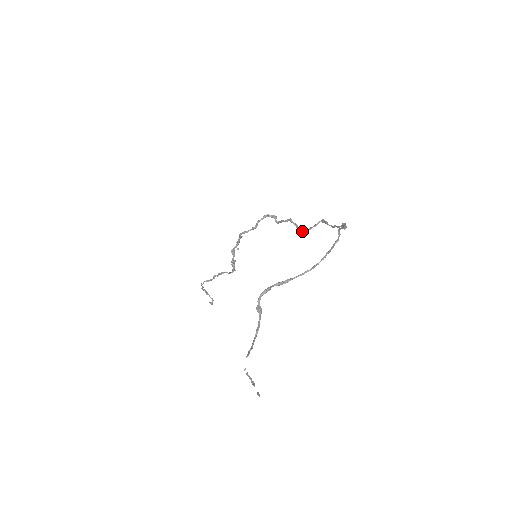
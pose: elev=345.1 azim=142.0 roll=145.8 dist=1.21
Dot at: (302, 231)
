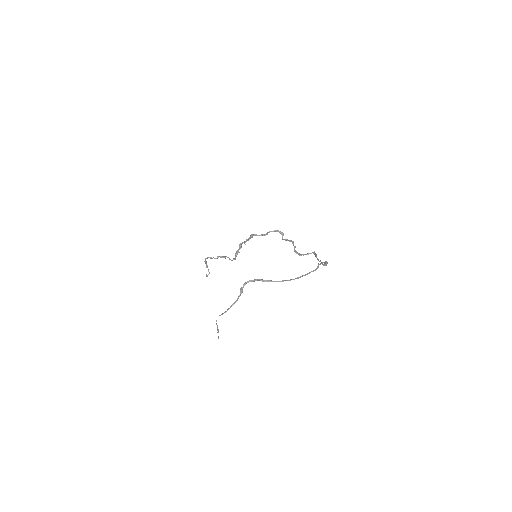
Dot at: occluded
